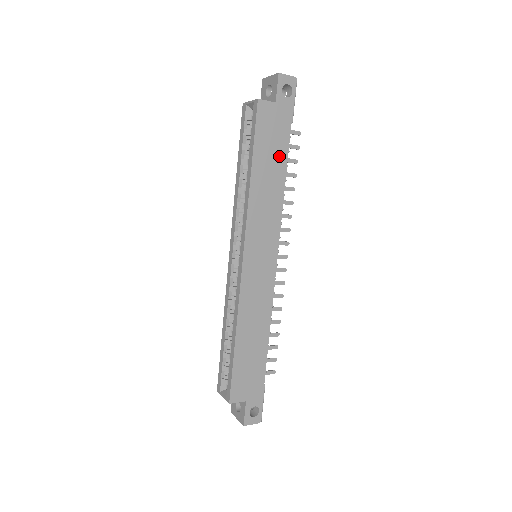
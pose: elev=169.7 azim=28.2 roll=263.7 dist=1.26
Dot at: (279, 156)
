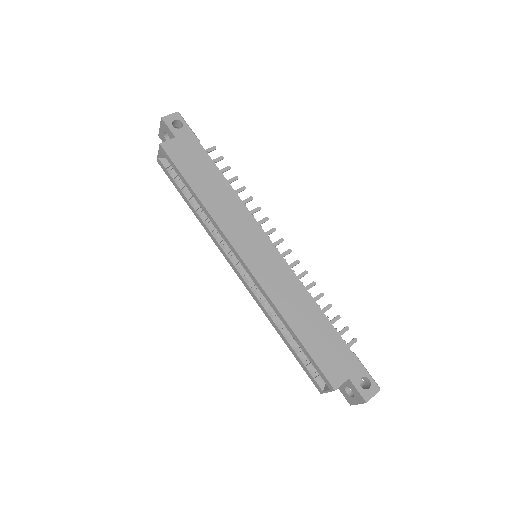
Dot at: (209, 170)
